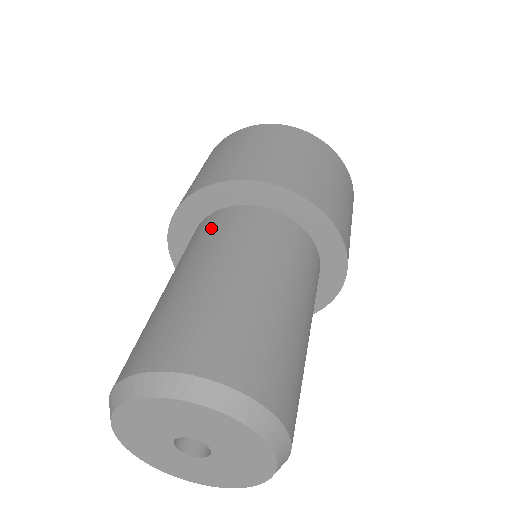
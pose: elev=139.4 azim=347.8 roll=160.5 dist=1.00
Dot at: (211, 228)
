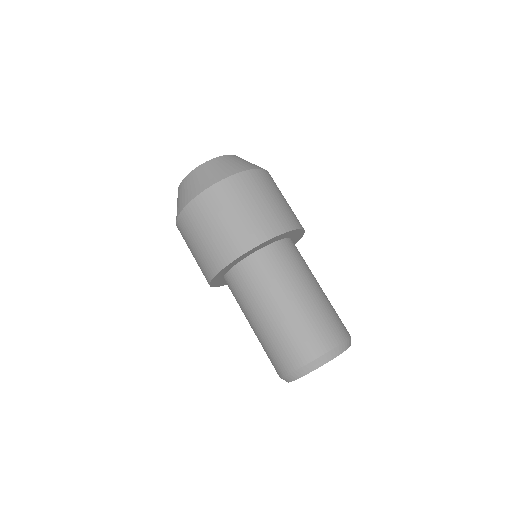
Dot at: (266, 268)
